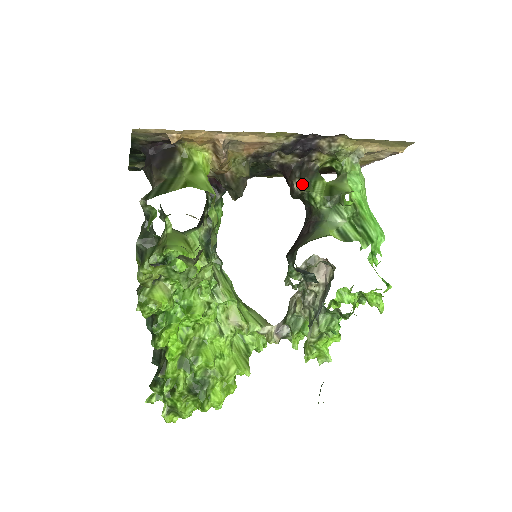
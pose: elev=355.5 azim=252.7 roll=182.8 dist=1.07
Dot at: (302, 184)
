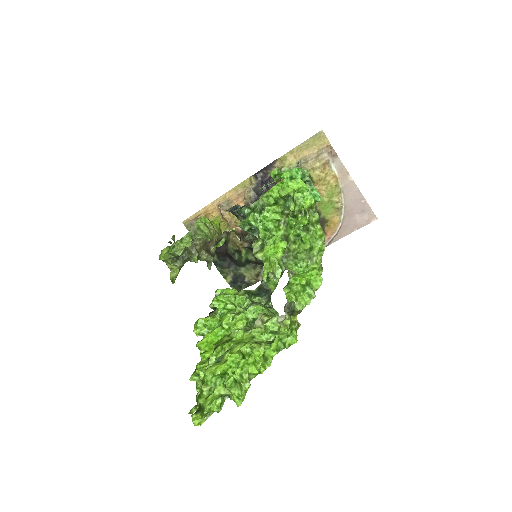
Dot at: occluded
